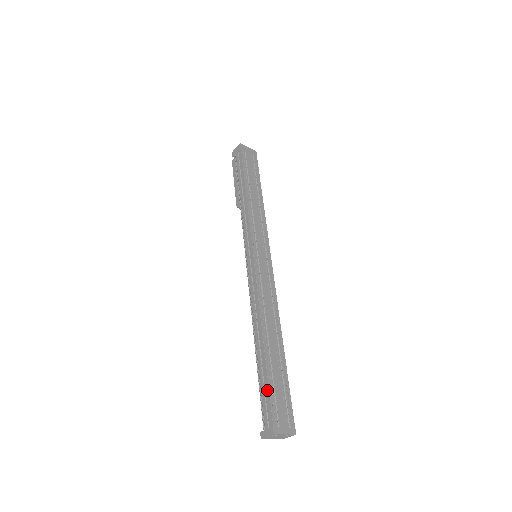
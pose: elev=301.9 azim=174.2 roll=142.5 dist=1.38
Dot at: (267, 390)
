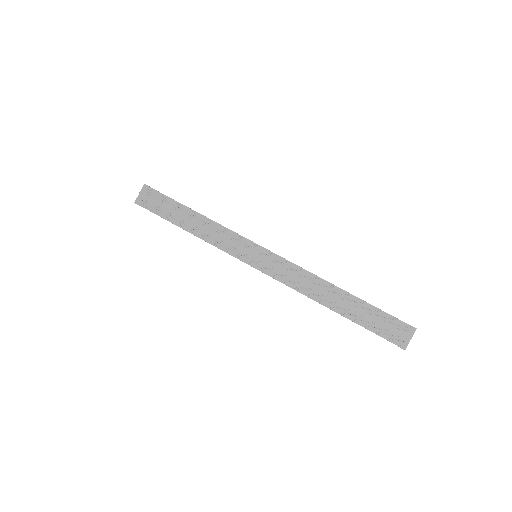
Dot at: occluded
